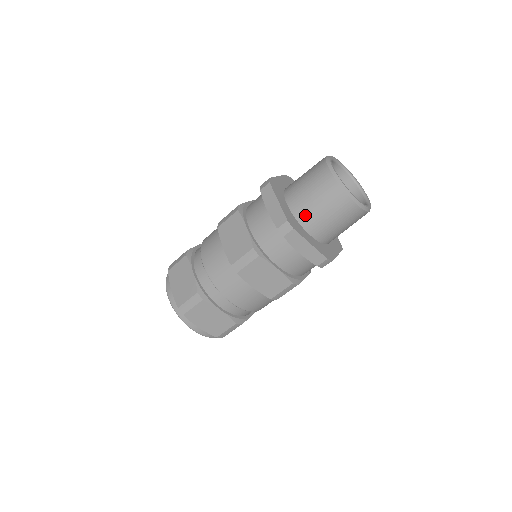
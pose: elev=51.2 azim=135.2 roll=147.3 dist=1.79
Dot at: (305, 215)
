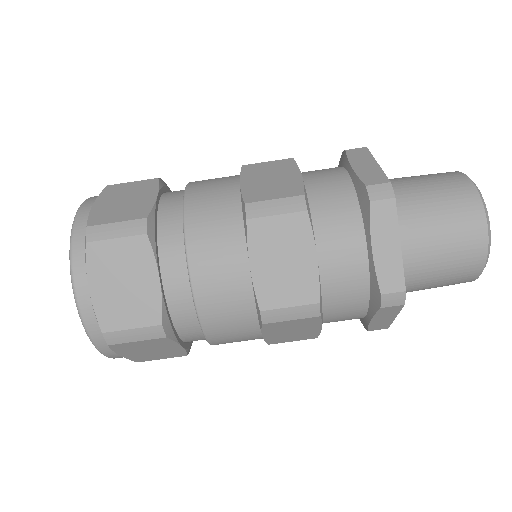
Dot at: (411, 271)
